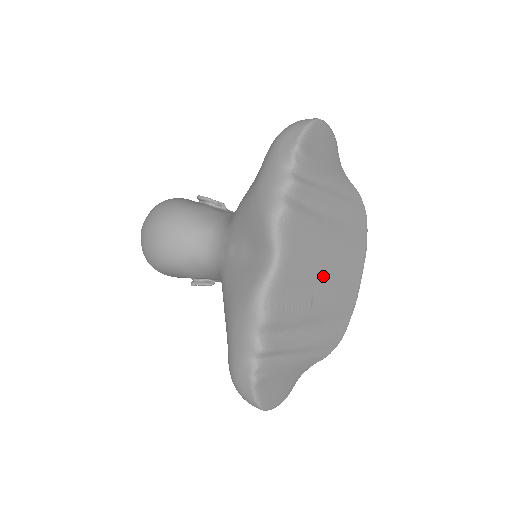
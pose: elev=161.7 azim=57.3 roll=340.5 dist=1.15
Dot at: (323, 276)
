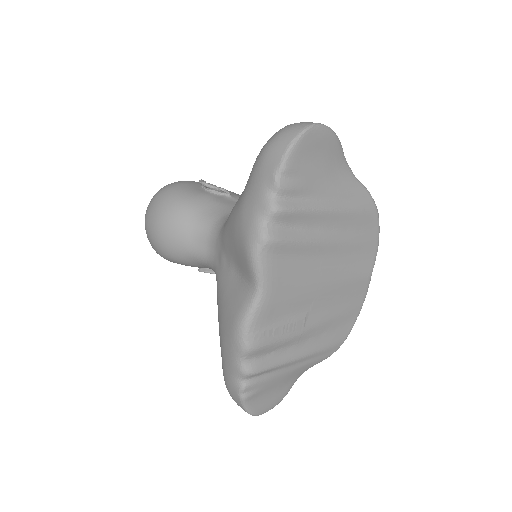
Dot at: (319, 292)
